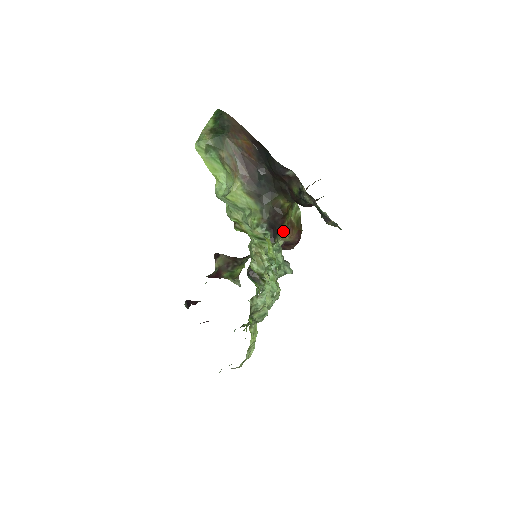
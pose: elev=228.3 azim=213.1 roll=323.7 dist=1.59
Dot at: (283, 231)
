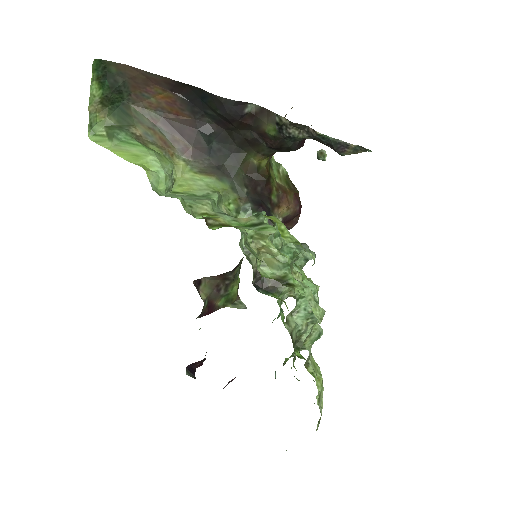
Dot at: (275, 204)
